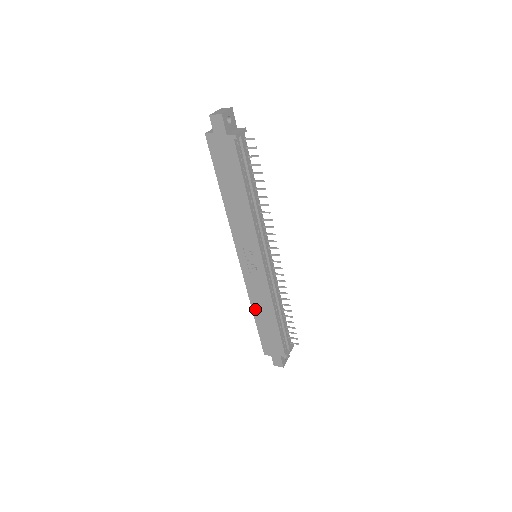
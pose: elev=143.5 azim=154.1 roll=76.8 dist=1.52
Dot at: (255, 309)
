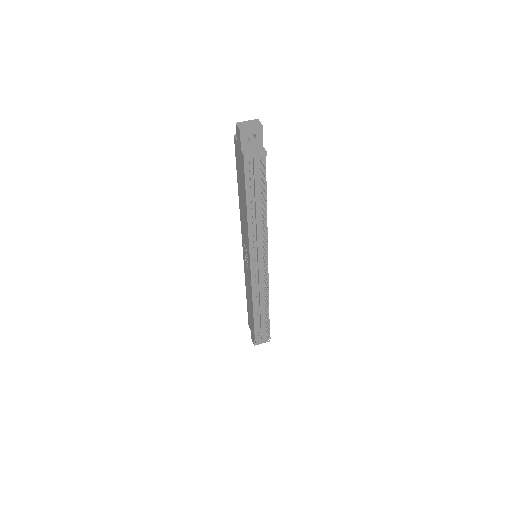
Dot at: (247, 291)
